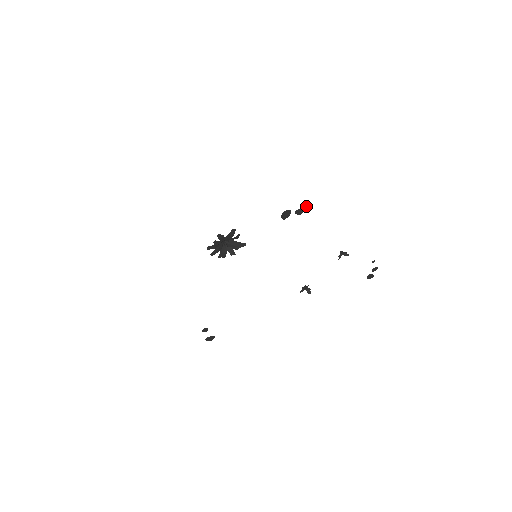
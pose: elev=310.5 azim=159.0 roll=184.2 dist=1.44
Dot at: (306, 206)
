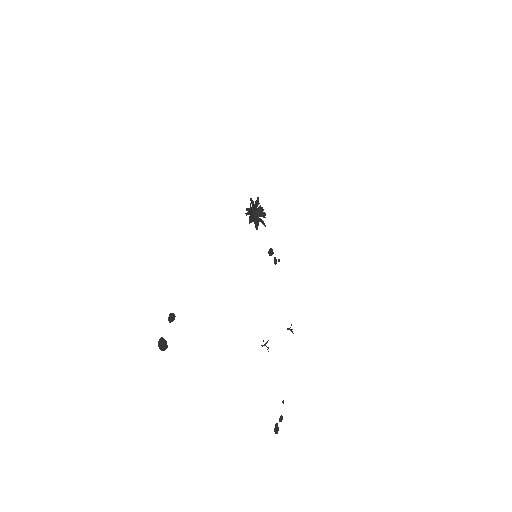
Dot at: (279, 261)
